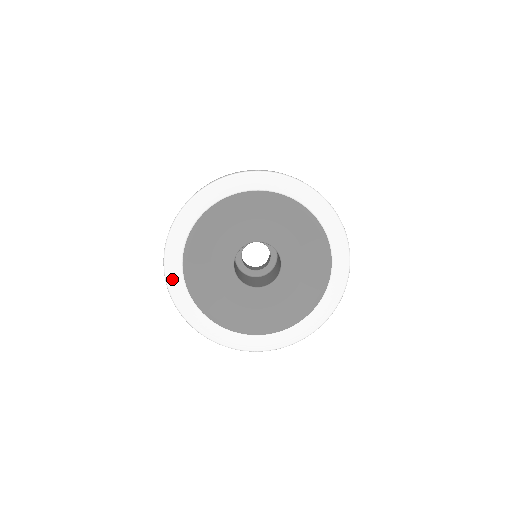
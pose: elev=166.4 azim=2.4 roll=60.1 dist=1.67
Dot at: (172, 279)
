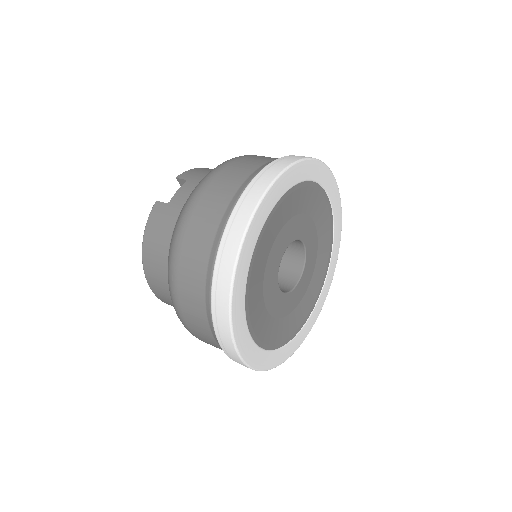
Dot at: (241, 269)
